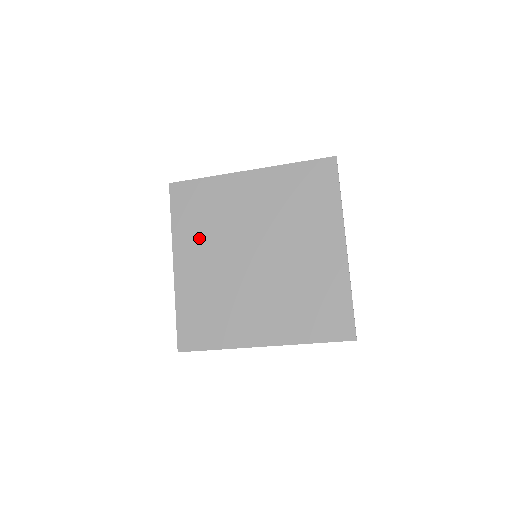
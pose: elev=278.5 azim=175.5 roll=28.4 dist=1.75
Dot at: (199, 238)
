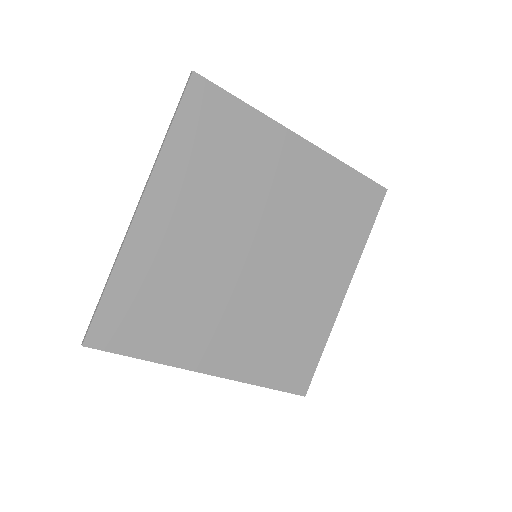
Dot at: (198, 189)
